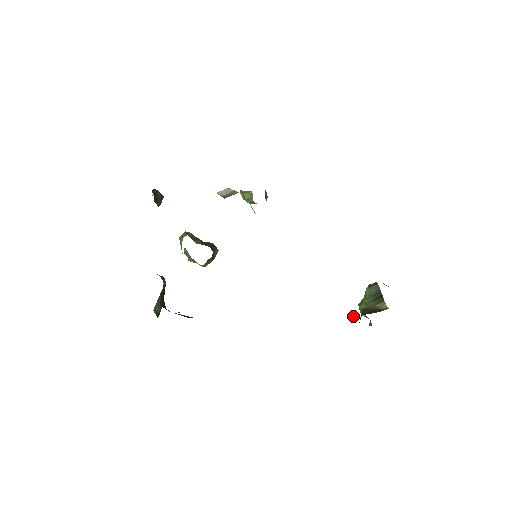
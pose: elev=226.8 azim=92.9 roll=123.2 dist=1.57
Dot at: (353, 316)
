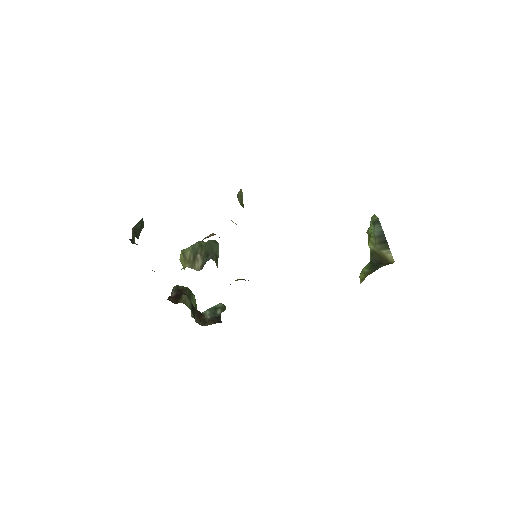
Dot at: (363, 271)
